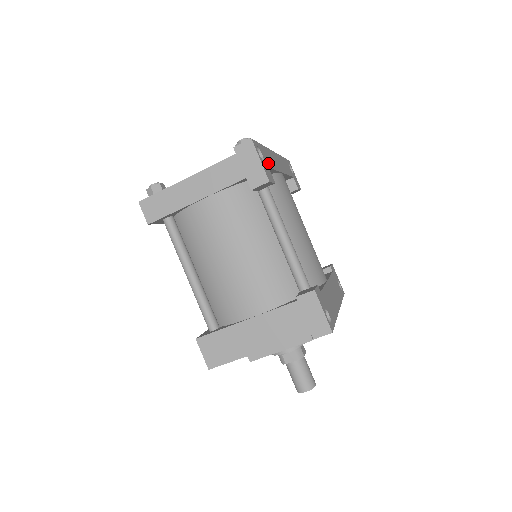
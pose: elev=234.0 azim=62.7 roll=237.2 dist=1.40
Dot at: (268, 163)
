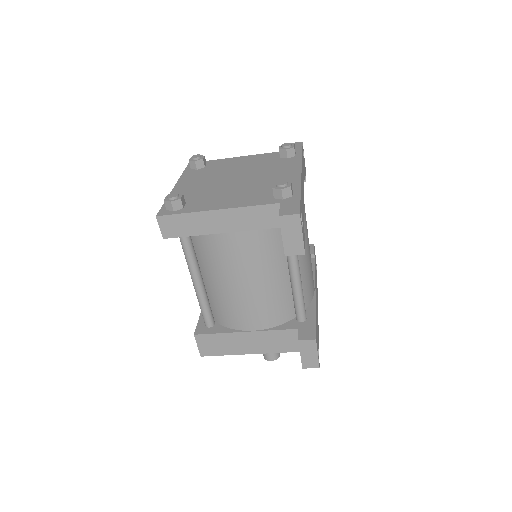
Dot at: (303, 217)
